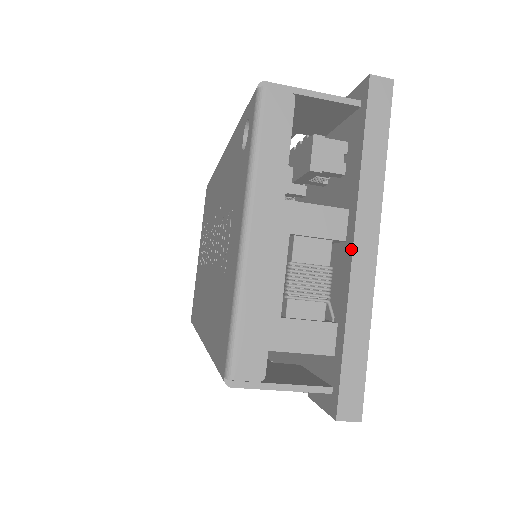
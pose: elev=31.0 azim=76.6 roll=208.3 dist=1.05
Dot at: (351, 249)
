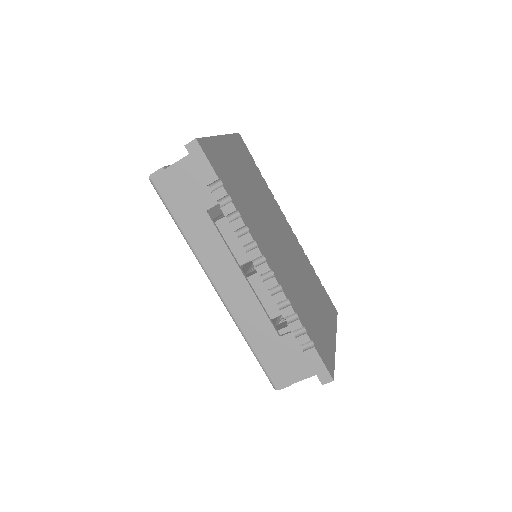
Dot at: occluded
